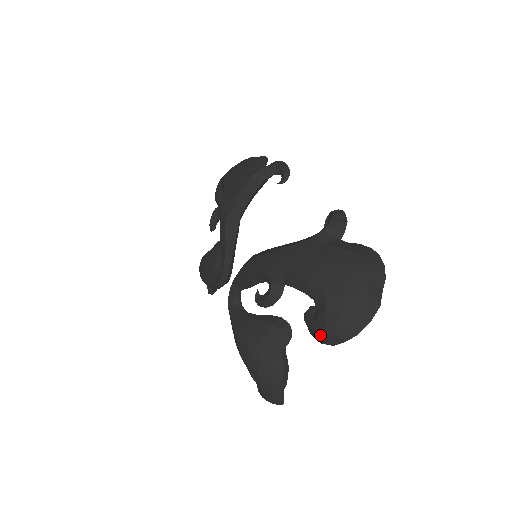
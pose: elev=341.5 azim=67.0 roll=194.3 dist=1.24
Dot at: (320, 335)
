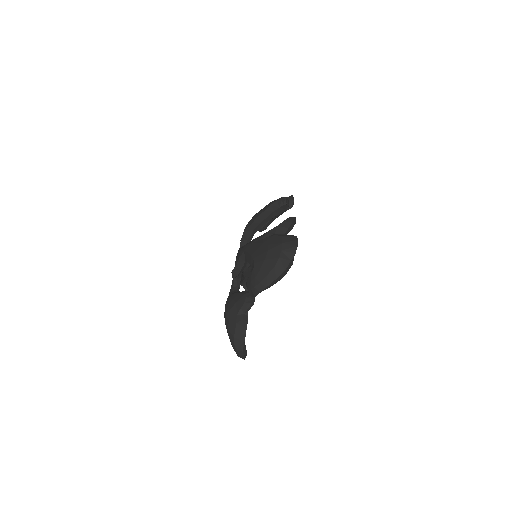
Dot at: (248, 289)
